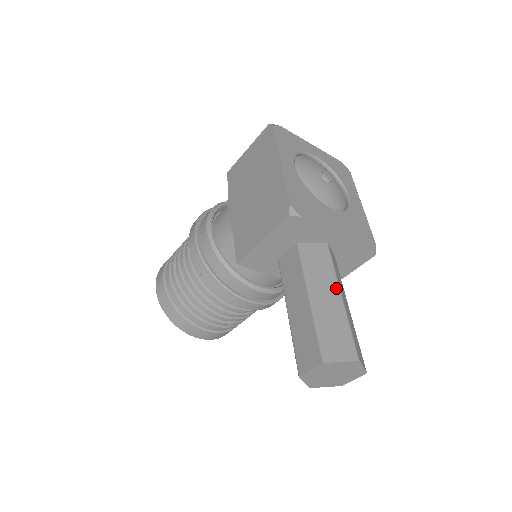
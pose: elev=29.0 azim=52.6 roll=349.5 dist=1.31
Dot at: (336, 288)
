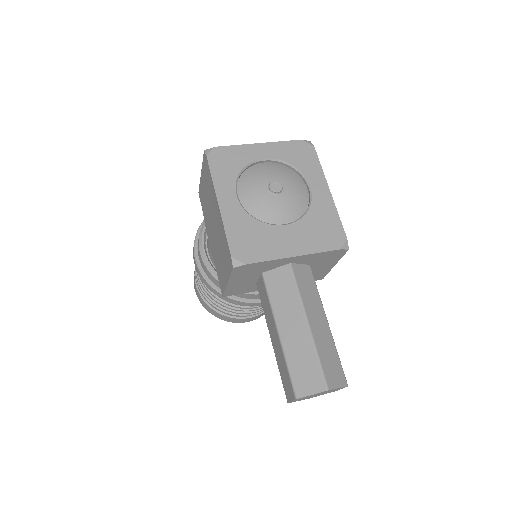
Dot at: (302, 315)
